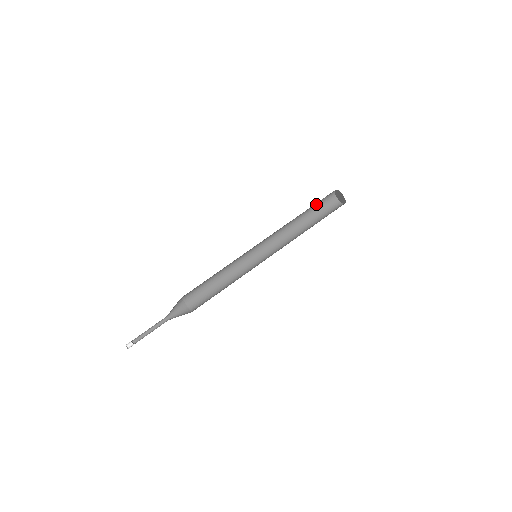
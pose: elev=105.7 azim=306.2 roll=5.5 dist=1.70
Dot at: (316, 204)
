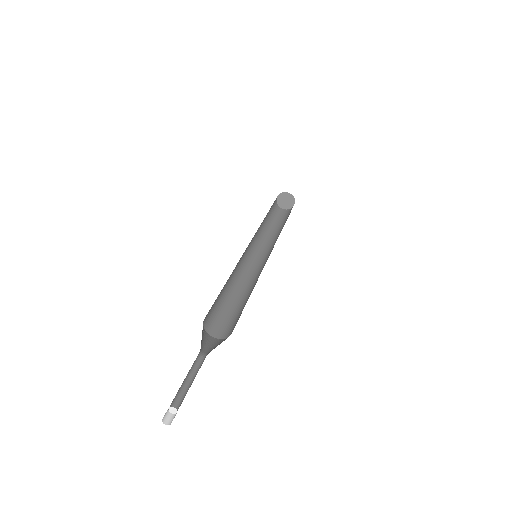
Dot at: (270, 210)
